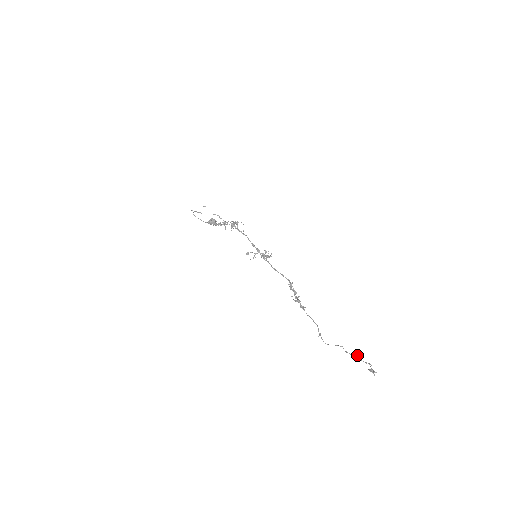
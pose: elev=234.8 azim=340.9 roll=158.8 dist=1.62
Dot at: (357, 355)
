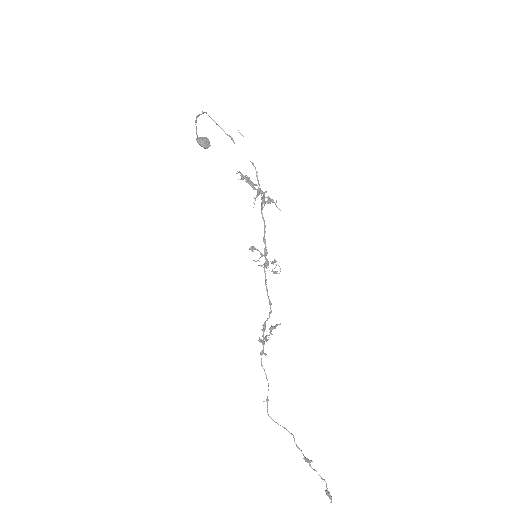
Dot at: occluded
